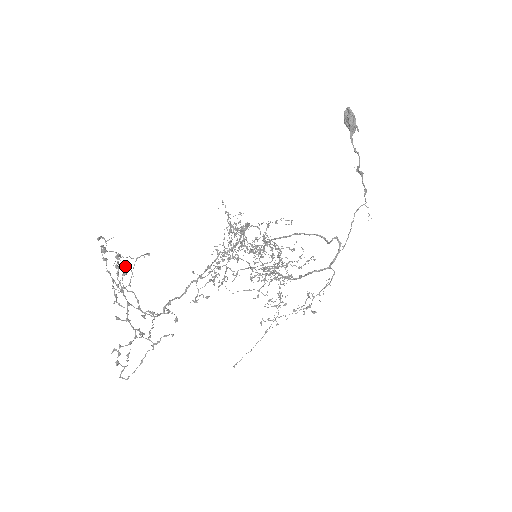
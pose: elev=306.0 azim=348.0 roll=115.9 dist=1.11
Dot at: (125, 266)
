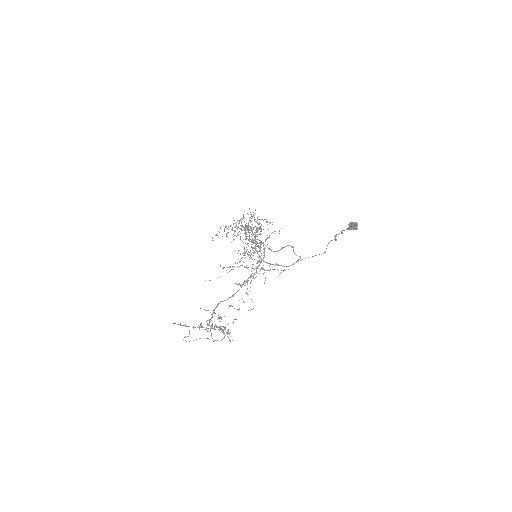
Dot at: (220, 321)
